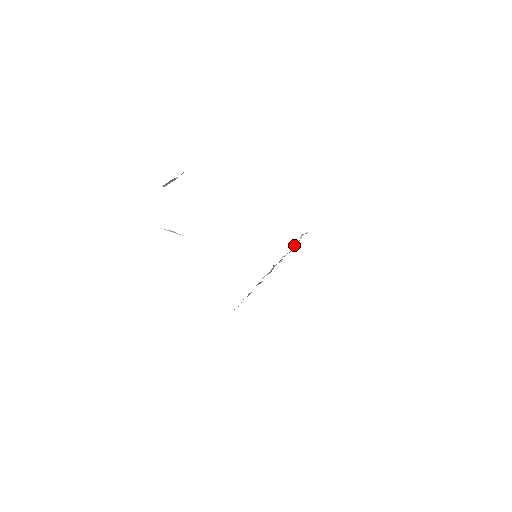
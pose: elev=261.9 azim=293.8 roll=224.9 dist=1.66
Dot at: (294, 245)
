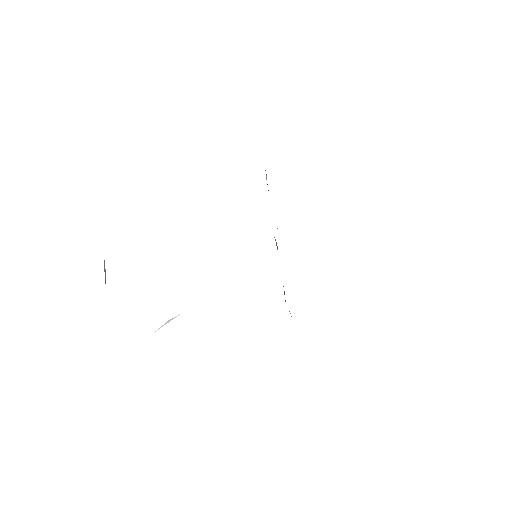
Dot at: occluded
